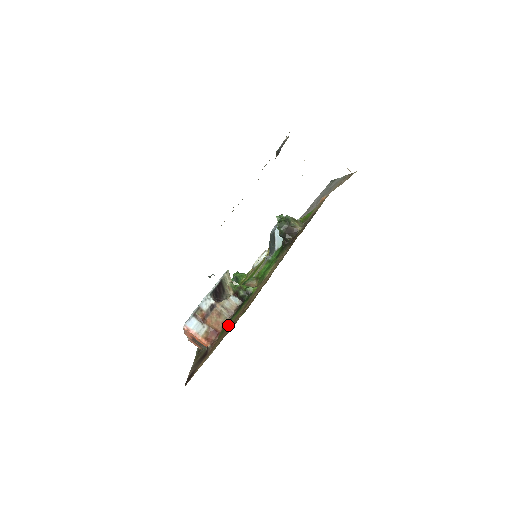
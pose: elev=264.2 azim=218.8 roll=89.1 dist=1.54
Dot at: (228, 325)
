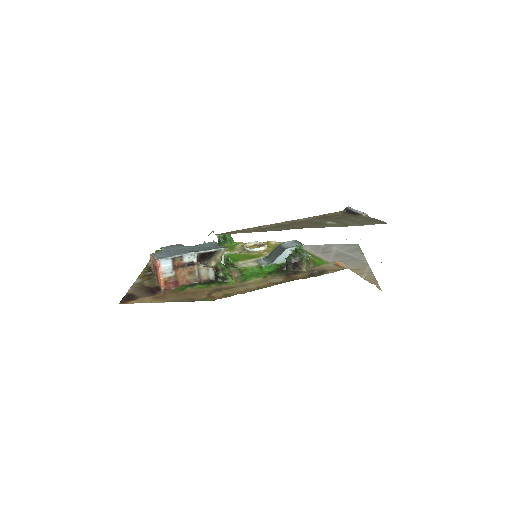
Dot at: (190, 288)
